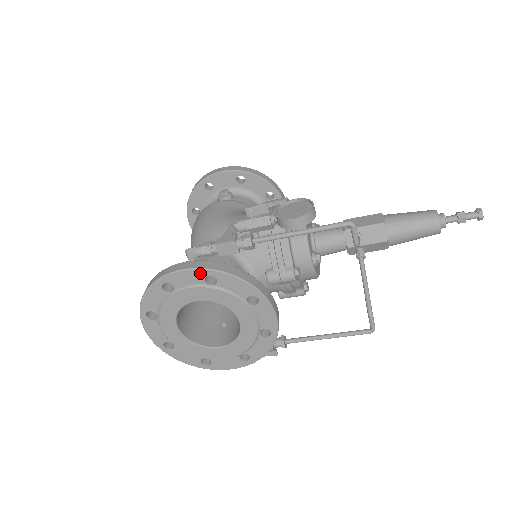
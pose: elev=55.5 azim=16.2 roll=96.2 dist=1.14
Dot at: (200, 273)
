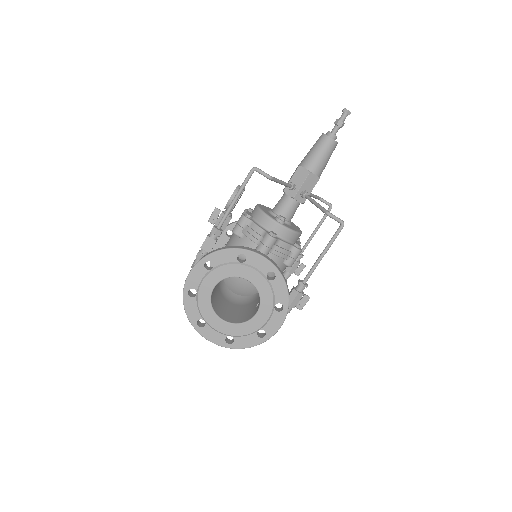
Dot at: (199, 266)
